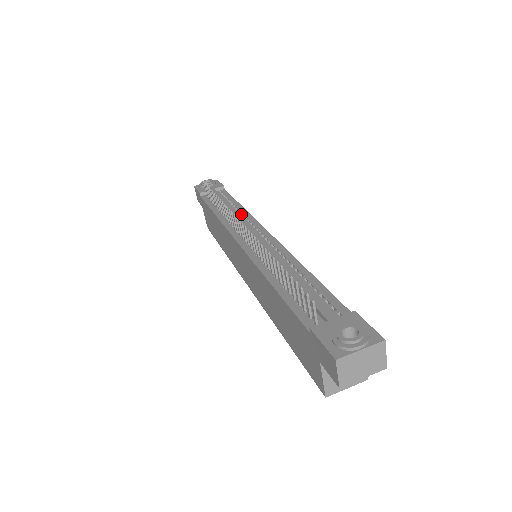
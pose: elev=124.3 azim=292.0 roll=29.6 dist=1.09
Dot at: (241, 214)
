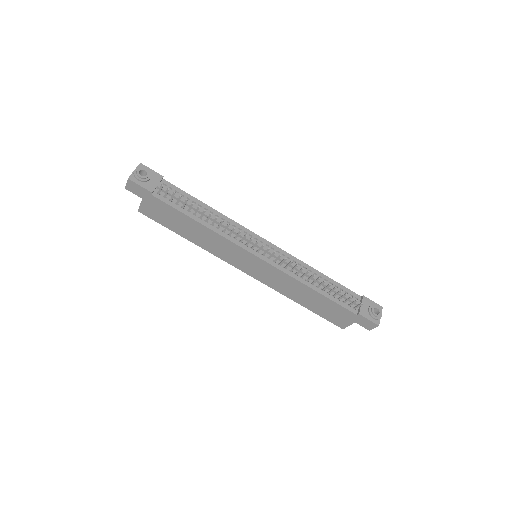
Dot at: (224, 221)
